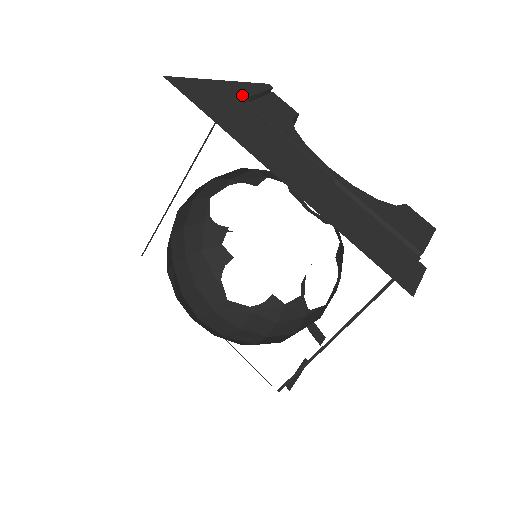
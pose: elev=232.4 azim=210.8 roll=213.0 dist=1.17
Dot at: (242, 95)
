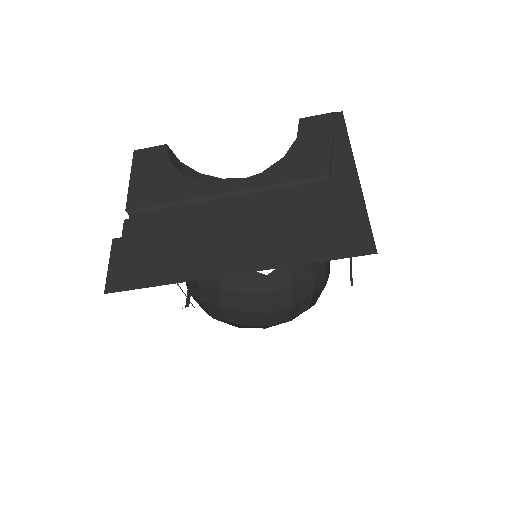
Dot at: occluded
